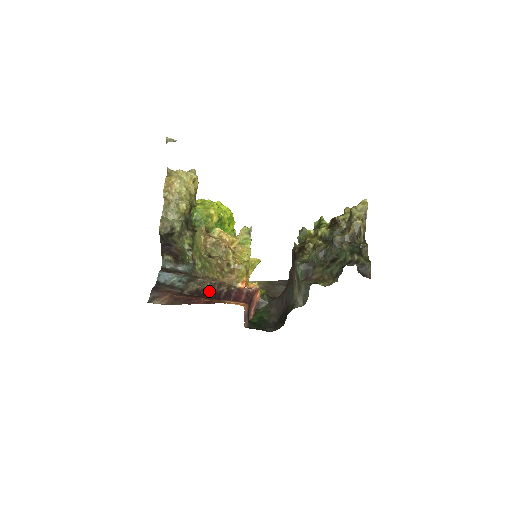
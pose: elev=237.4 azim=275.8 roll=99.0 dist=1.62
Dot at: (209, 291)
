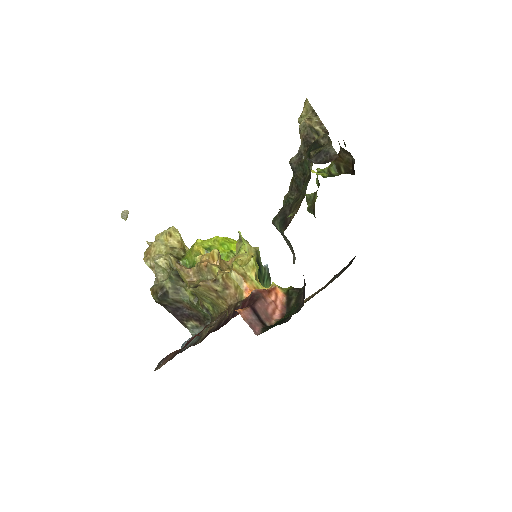
Dot at: (219, 325)
